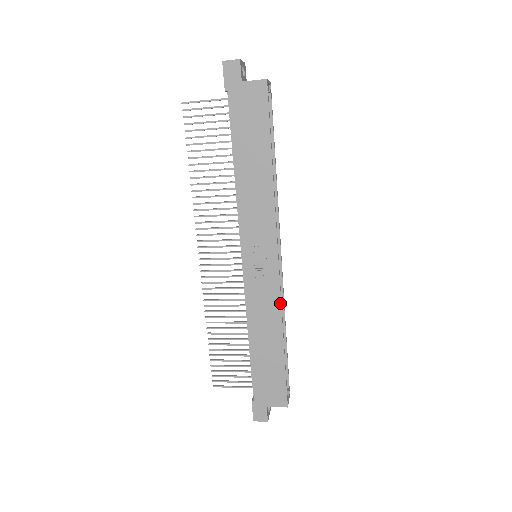
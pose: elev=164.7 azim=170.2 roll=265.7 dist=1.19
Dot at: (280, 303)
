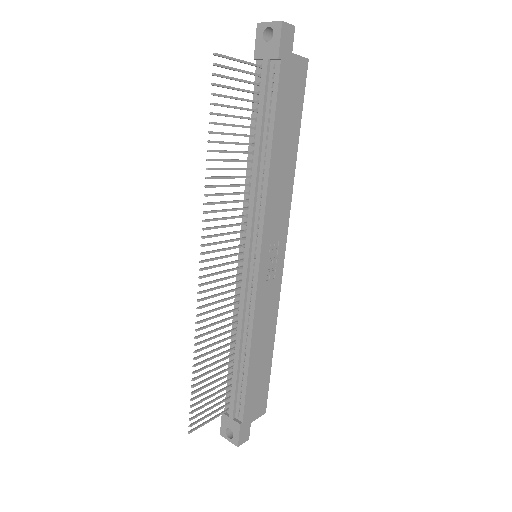
Dot at: (278, 303)
